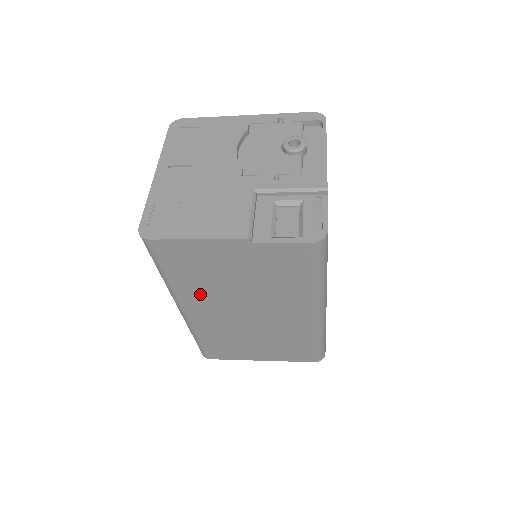
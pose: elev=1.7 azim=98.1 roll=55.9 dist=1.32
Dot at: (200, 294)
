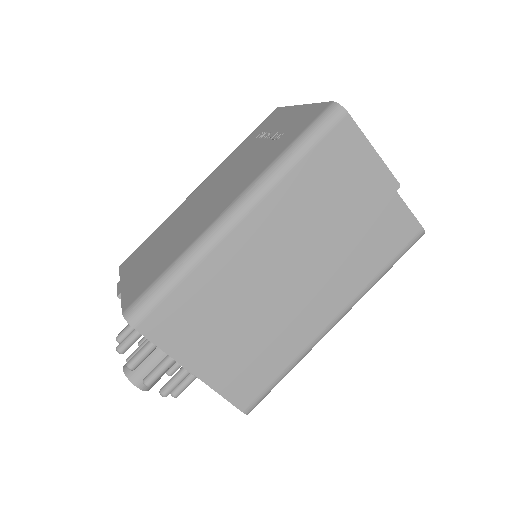
Dot at: (291, 208)
